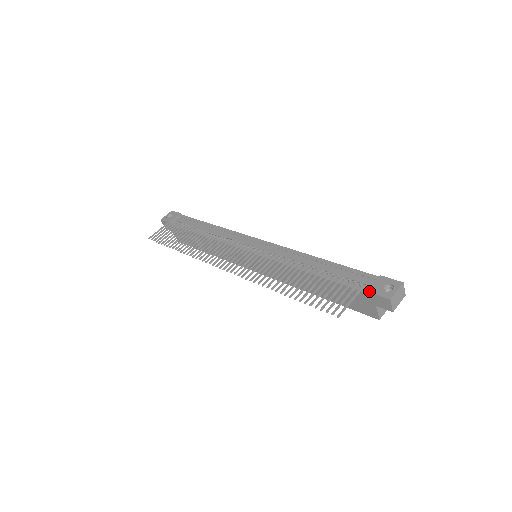
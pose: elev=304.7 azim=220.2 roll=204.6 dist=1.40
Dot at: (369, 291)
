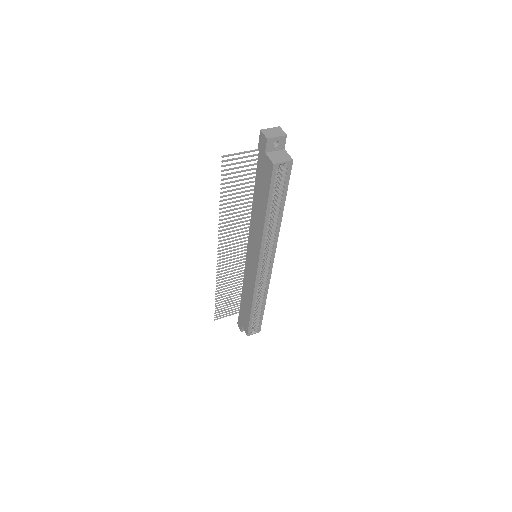
Dot at: (259, 147)
